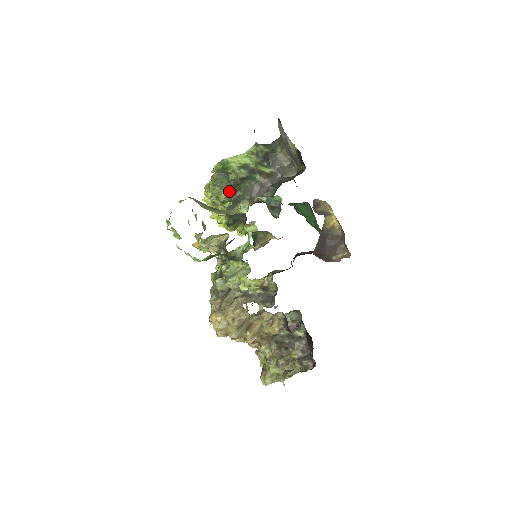
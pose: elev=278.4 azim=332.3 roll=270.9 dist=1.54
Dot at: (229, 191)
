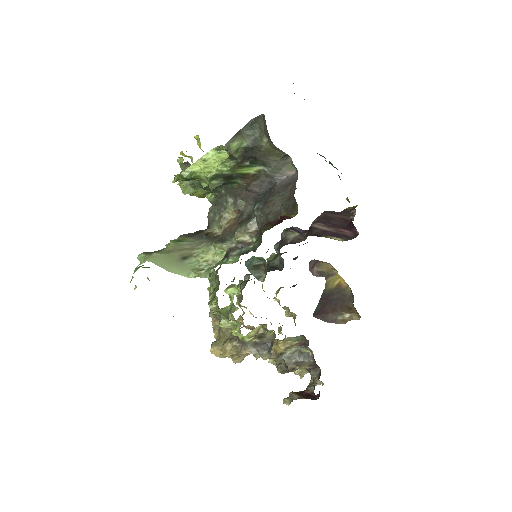
Dot at: (206, 190)
